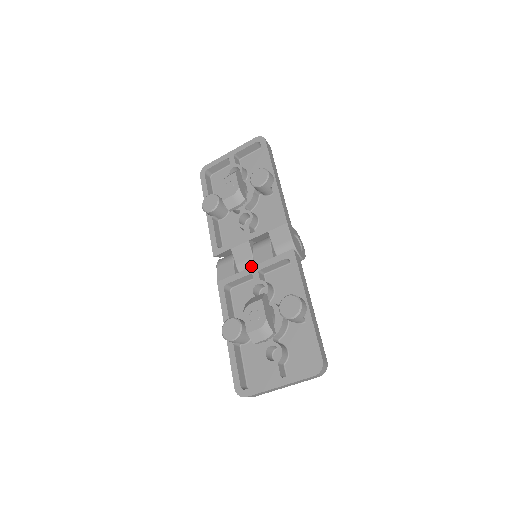
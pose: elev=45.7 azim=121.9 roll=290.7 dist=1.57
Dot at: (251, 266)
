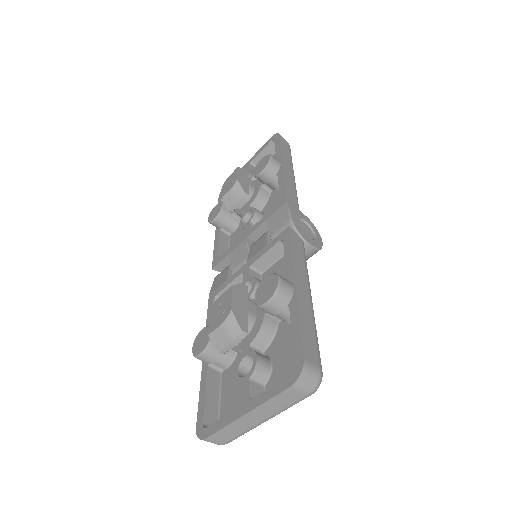
Dot at: occluded
